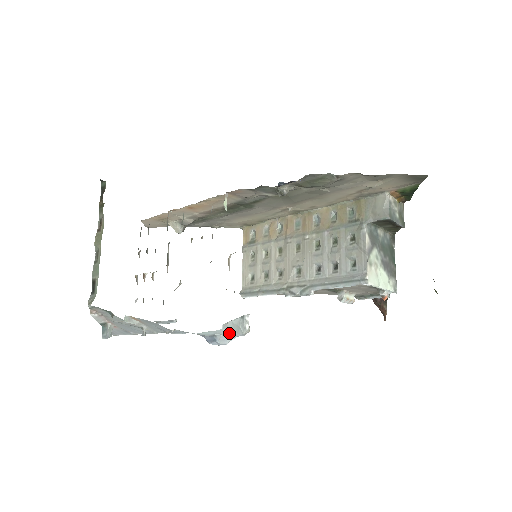
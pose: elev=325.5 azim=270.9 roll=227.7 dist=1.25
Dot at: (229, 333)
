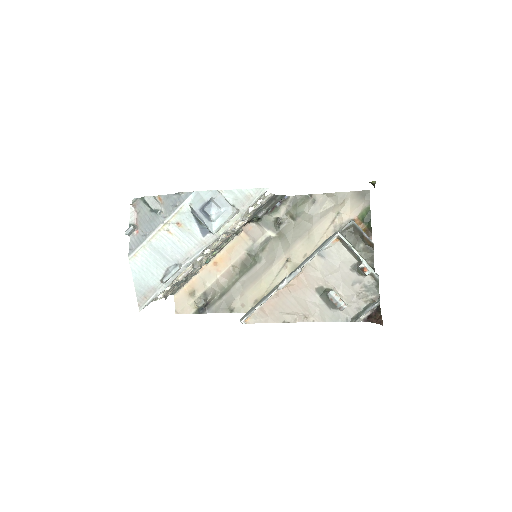
Dot at: (221, 199)
